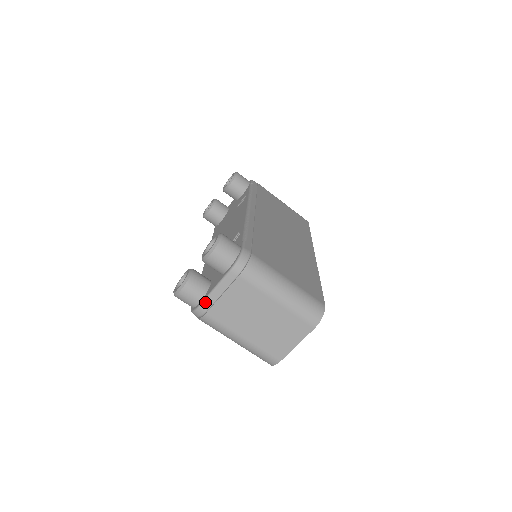
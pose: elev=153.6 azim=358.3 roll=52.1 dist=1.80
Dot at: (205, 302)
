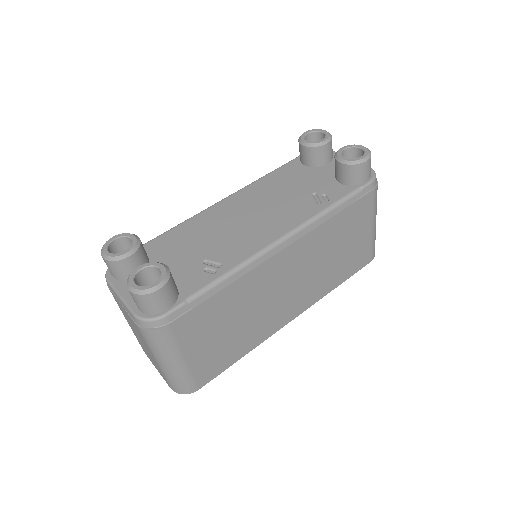
Dot at: (111, 287)
